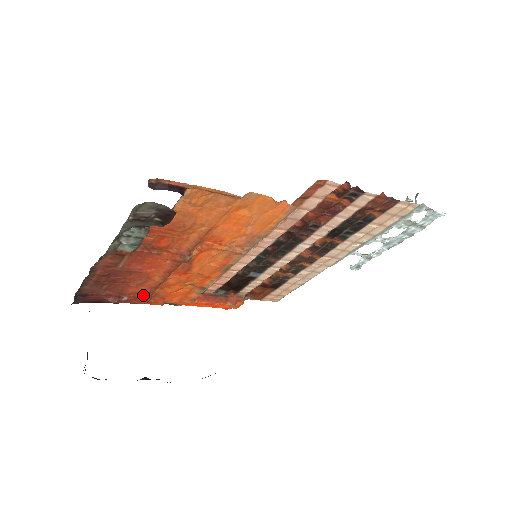
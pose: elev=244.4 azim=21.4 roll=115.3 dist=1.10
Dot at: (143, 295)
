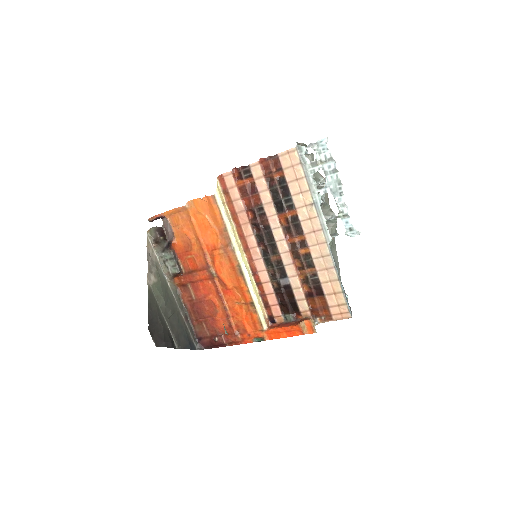
Dot at: (231, 330)
